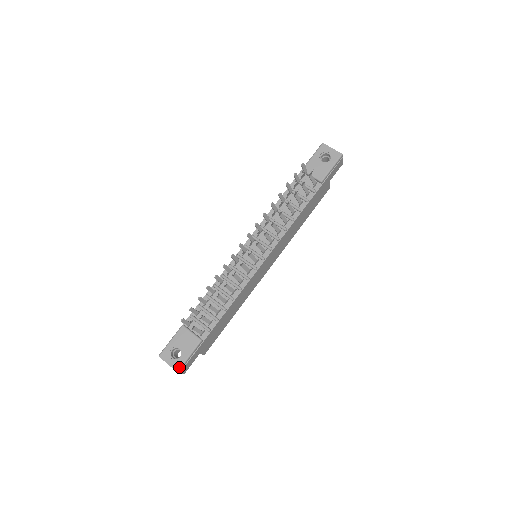
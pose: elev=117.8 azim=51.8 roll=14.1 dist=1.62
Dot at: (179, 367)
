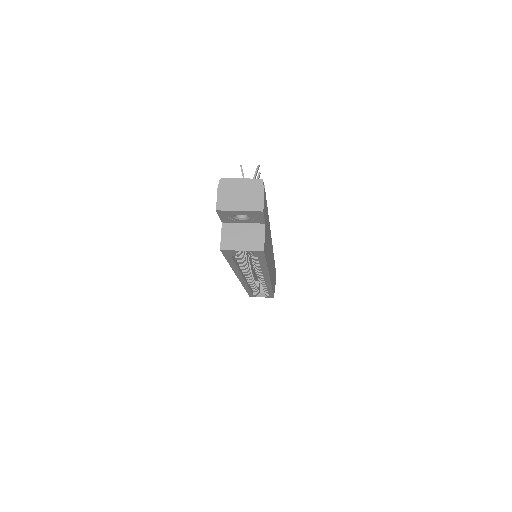
Dot at: (260, 181)
